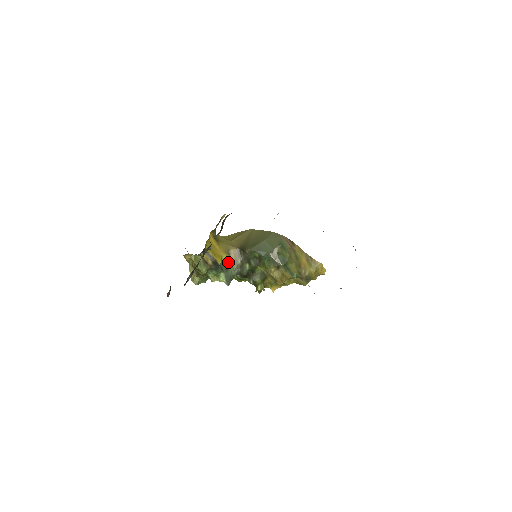
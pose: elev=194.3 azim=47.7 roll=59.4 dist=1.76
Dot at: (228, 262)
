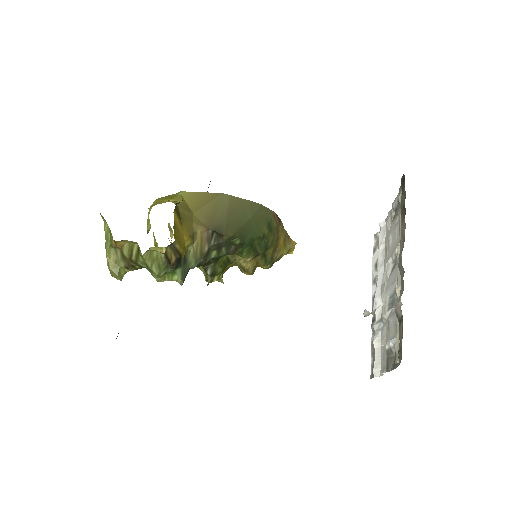
Dot at: (188, 250)
